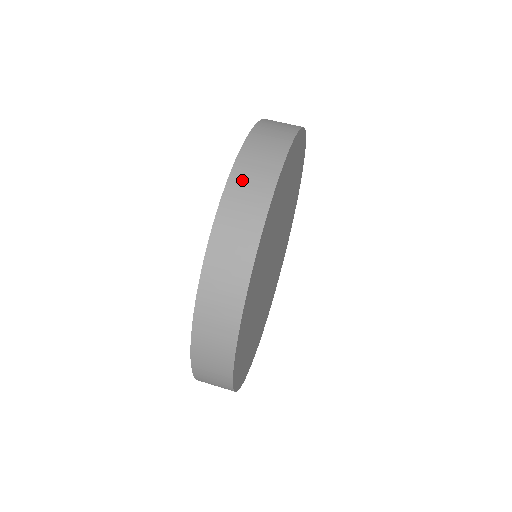
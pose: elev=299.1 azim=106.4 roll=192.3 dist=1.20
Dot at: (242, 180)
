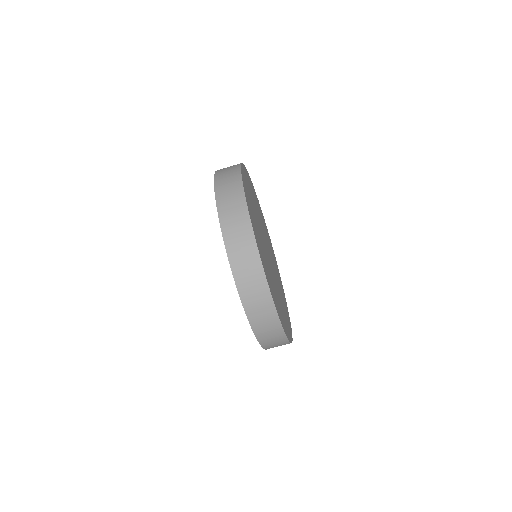
Dot at: (244, 283)
